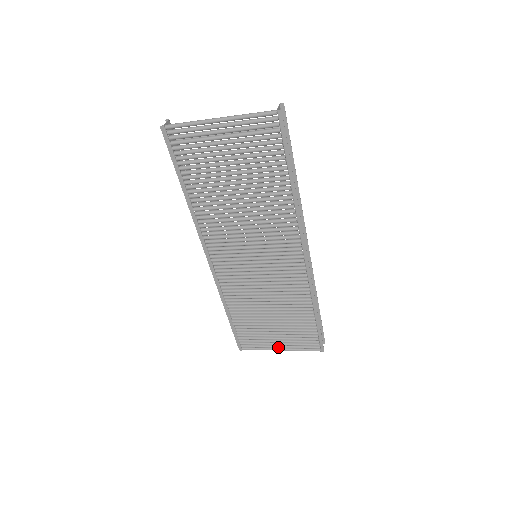
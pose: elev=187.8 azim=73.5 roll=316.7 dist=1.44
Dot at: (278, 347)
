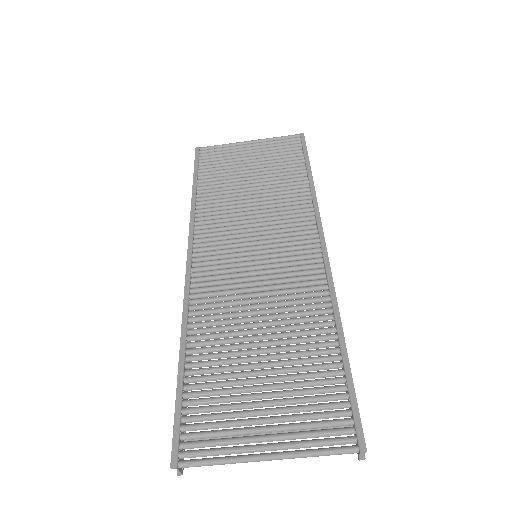
Dot at: (263, 445)
